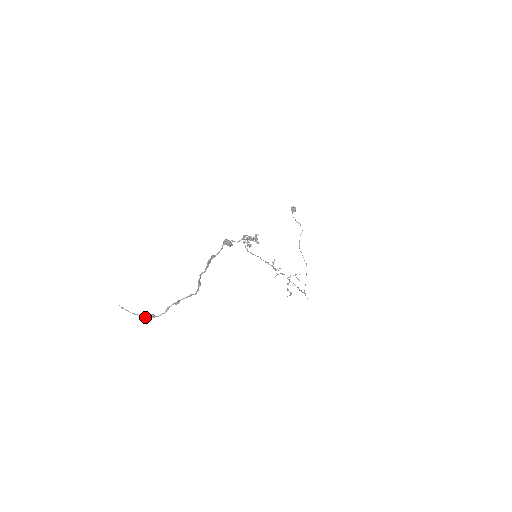
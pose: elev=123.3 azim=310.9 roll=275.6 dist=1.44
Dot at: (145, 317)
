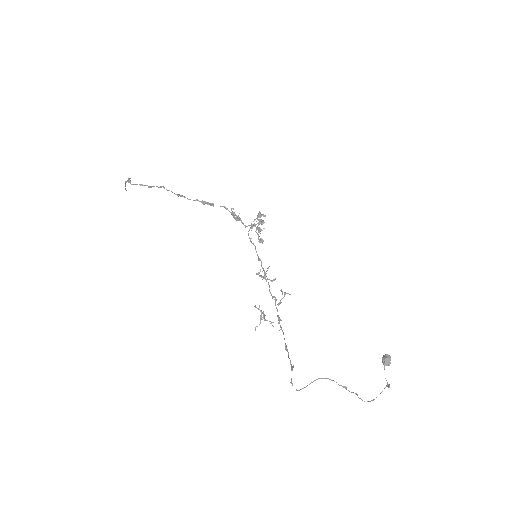
Dot at: (126, 182)
